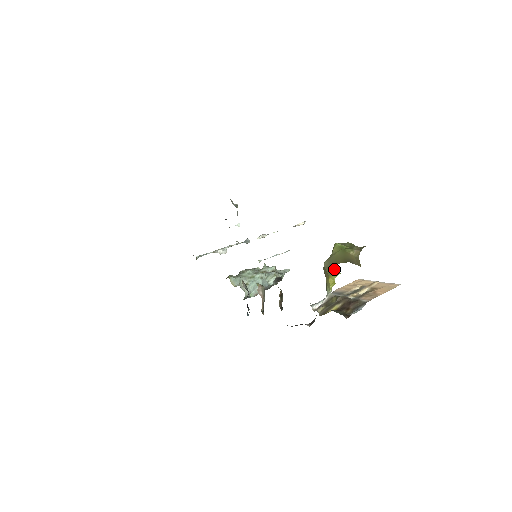
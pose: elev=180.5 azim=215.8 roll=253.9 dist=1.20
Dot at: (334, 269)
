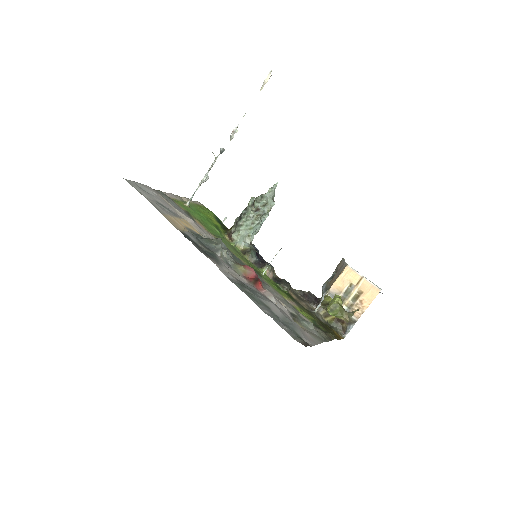
Dot at: occluded
